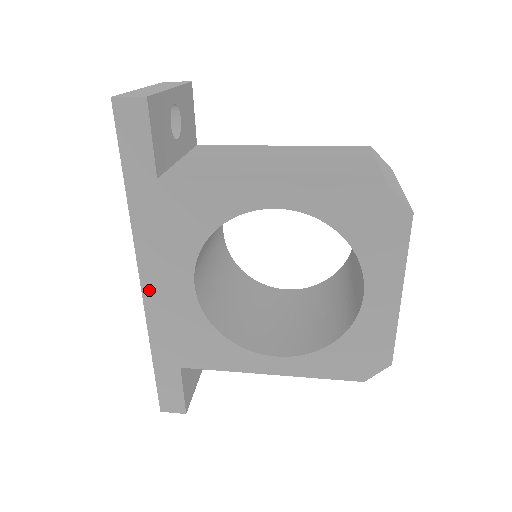
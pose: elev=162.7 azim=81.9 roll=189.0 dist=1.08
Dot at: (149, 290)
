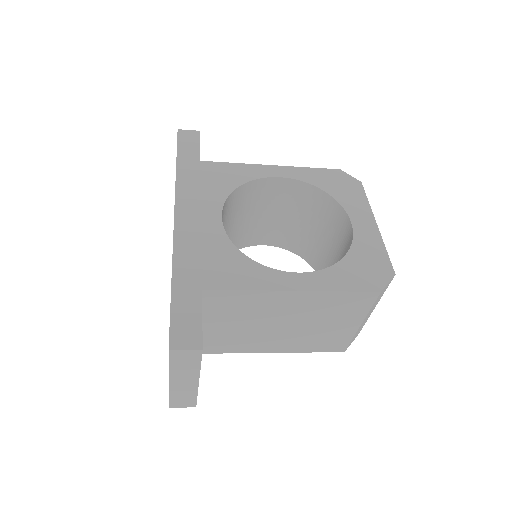
Dot at: (181, 222)
